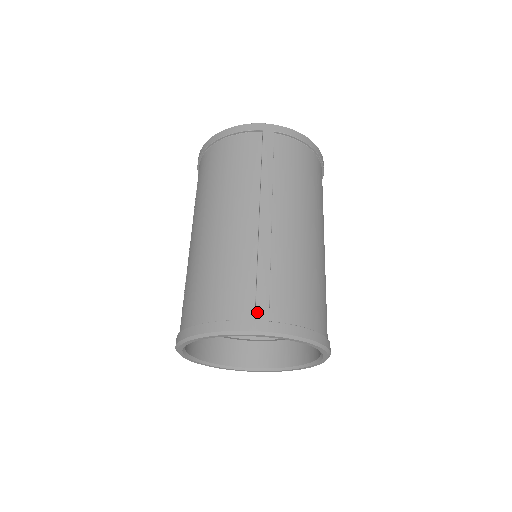
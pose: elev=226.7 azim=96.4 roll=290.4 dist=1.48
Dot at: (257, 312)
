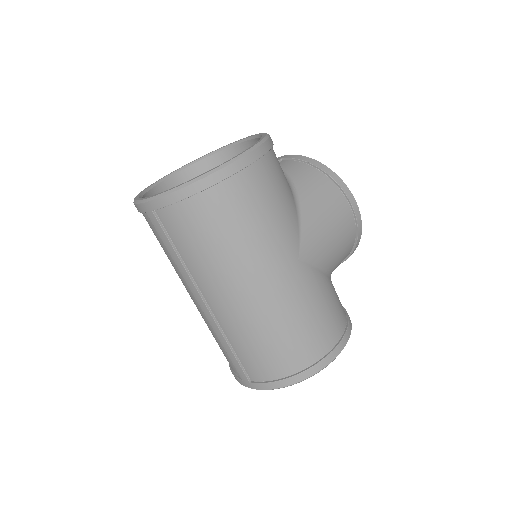
Dot at: (240, 376)
